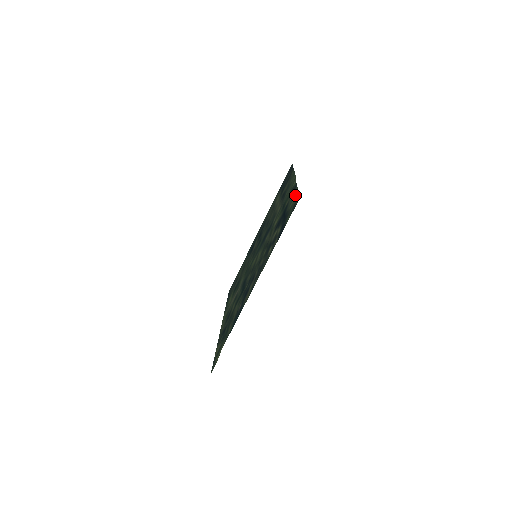
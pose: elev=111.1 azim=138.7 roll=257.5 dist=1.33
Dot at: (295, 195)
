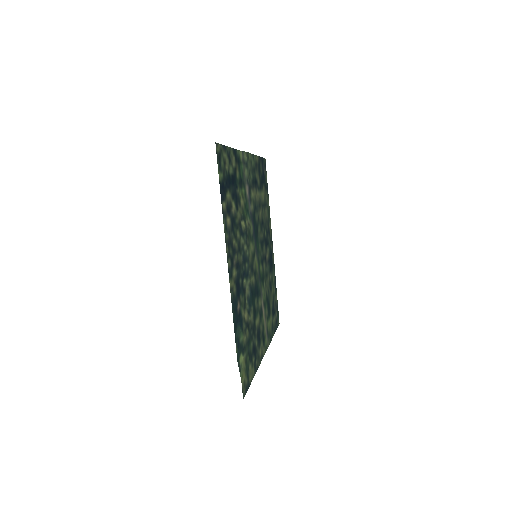
Dot at: (226, 153)
